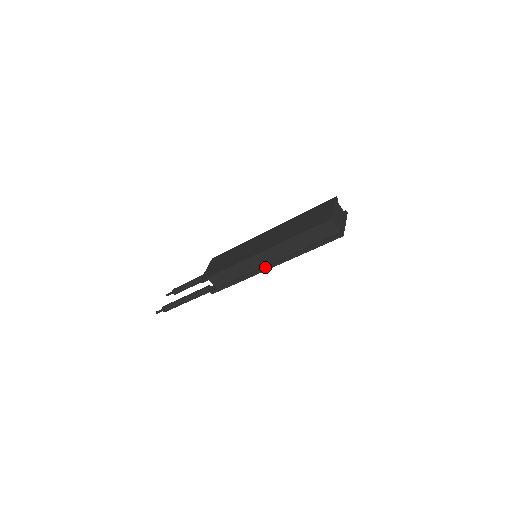
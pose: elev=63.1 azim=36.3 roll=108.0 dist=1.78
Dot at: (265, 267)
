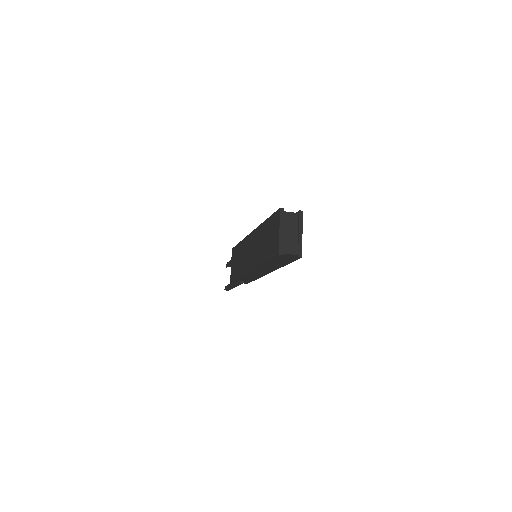
Dot at: (265, 273)
